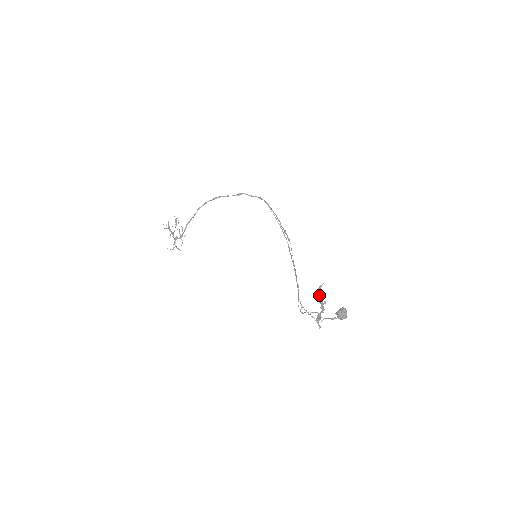
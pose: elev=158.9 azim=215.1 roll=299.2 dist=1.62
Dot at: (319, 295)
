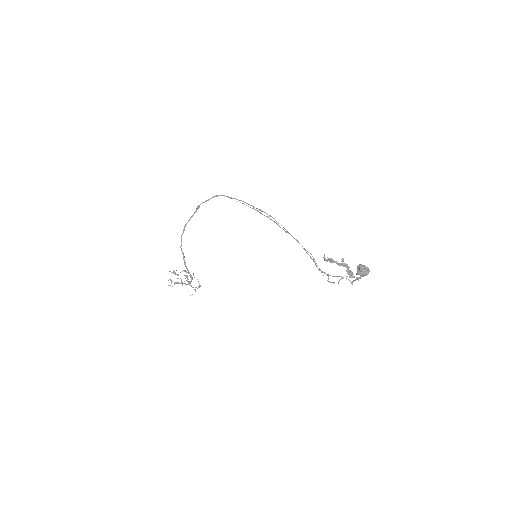
Dot at: (331, 262)
